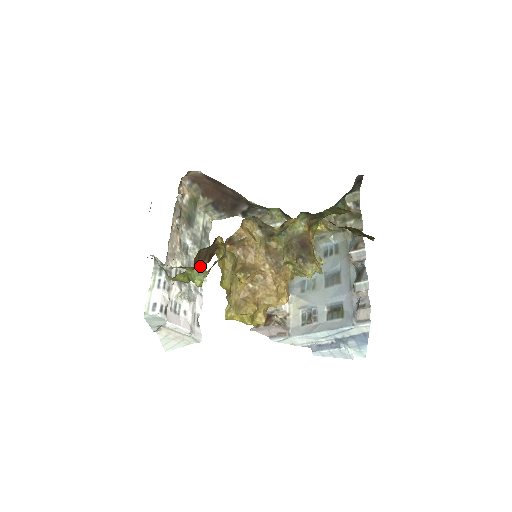
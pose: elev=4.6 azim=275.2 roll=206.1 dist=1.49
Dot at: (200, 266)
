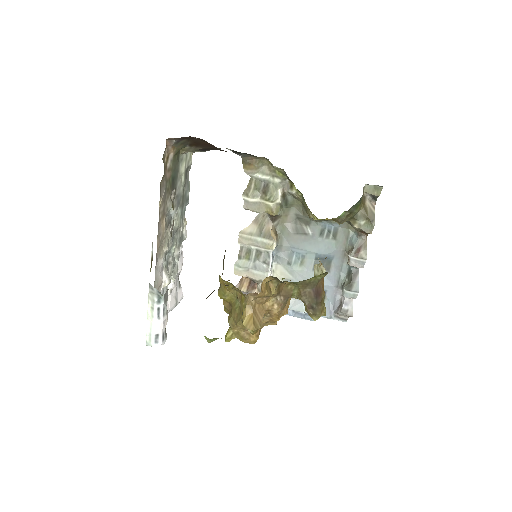
Dot at: occluded
